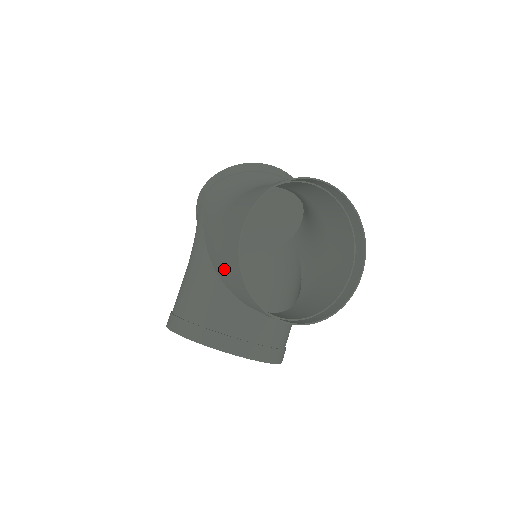
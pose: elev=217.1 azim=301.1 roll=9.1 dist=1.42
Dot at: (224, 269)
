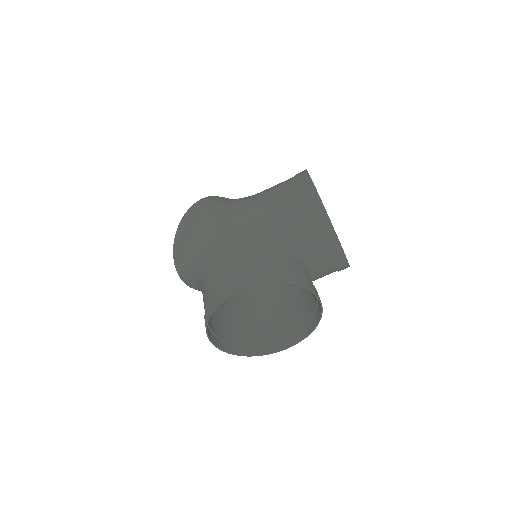
Dot at: (289, 223)
